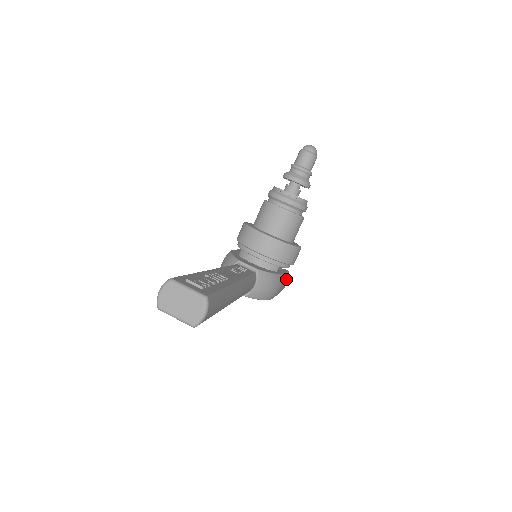
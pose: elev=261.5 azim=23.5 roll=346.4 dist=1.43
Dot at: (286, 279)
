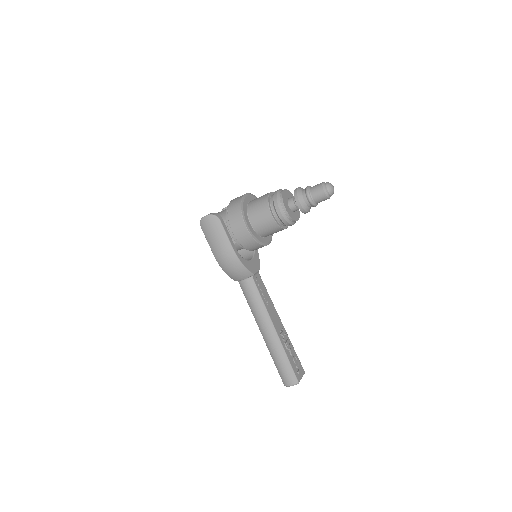
Dot at: occluded
